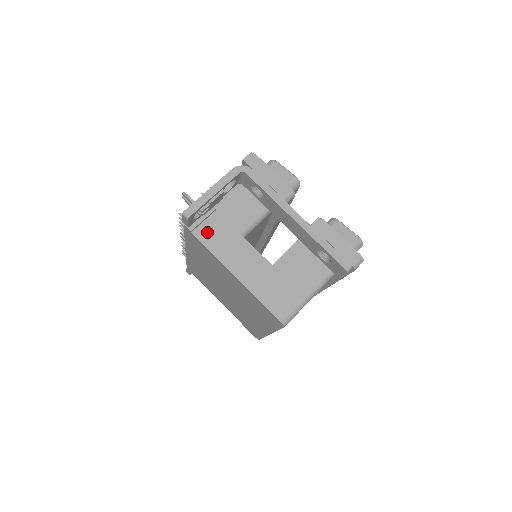
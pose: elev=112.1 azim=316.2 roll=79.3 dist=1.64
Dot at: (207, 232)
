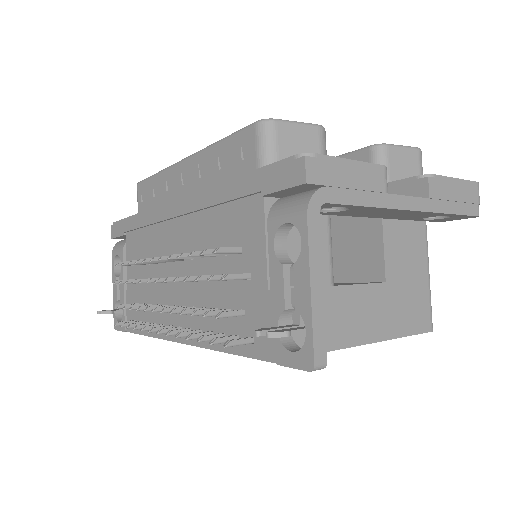
Dot at: occluded
